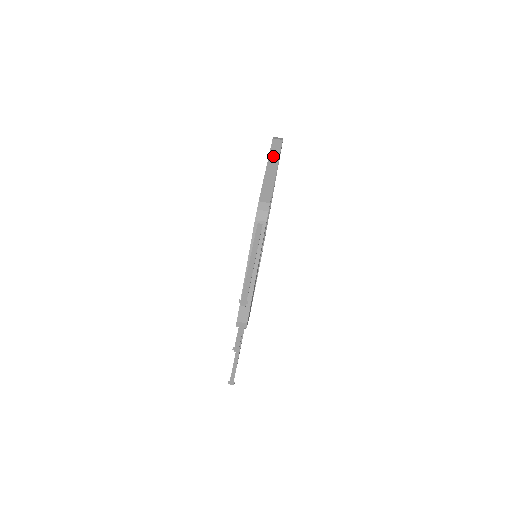
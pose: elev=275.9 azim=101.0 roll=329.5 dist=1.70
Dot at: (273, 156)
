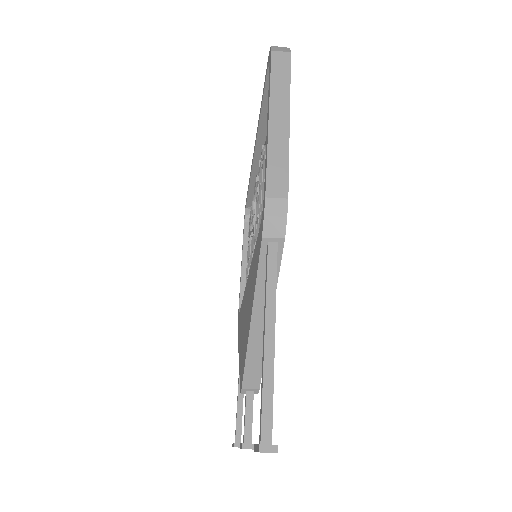
Dot at: (278, 90)
